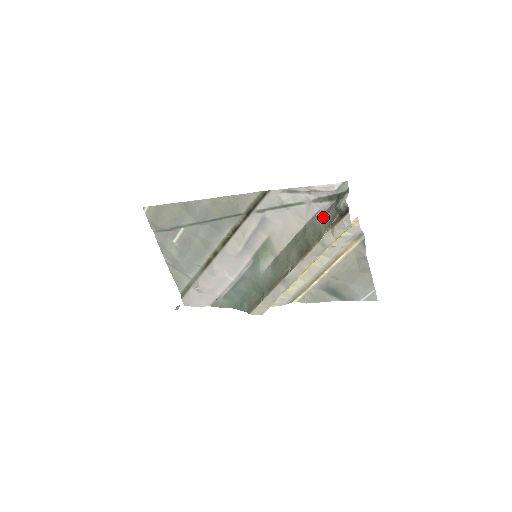
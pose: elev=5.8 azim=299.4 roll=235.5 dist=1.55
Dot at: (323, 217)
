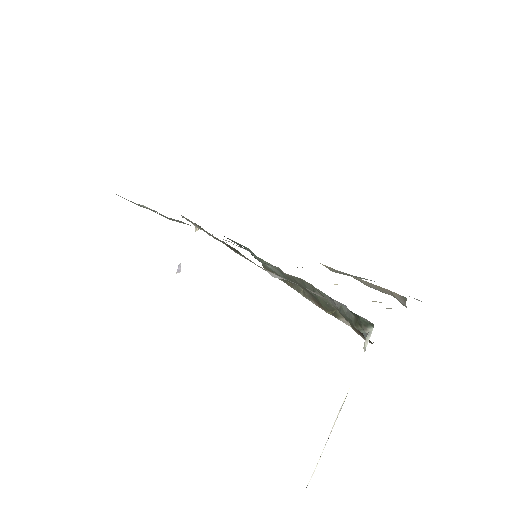
Dot at: (337, 307)
